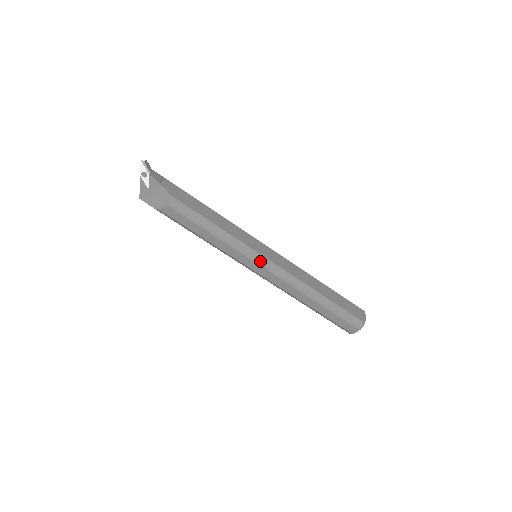
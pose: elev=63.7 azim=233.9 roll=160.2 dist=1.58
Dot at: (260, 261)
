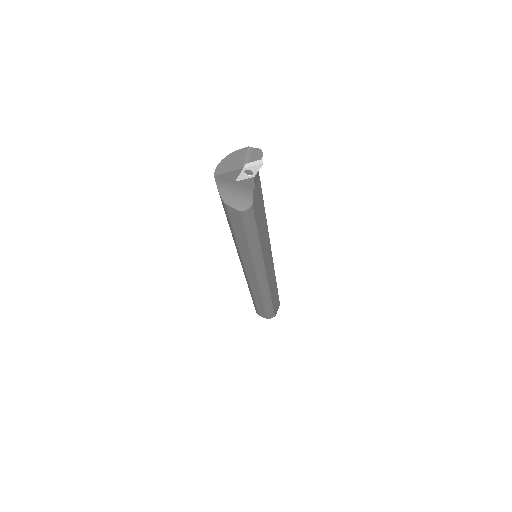
Dot at: (260, 272)
